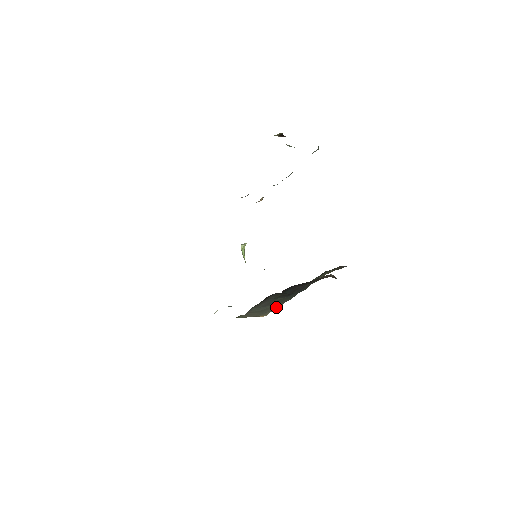
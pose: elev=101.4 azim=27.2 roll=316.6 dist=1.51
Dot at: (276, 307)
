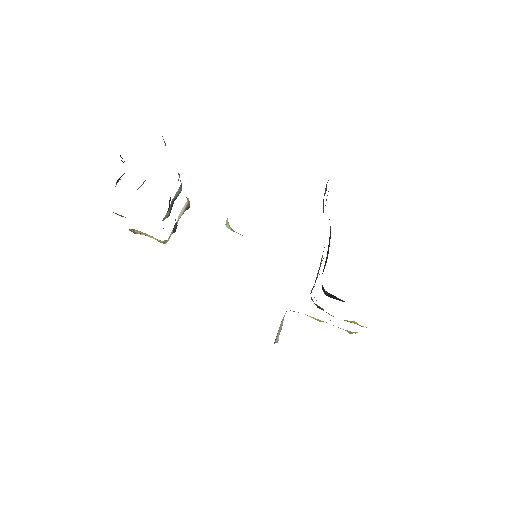
Dot at: occluded
